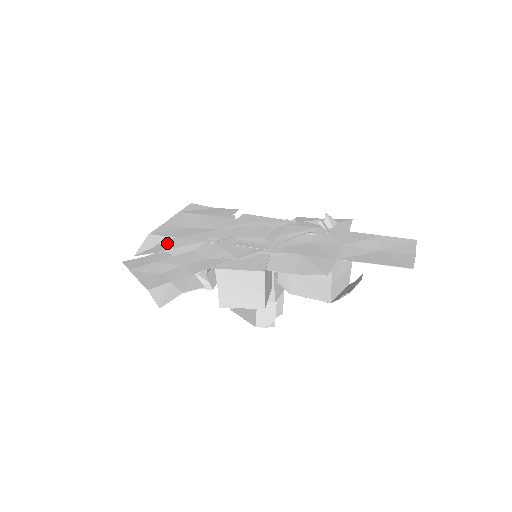
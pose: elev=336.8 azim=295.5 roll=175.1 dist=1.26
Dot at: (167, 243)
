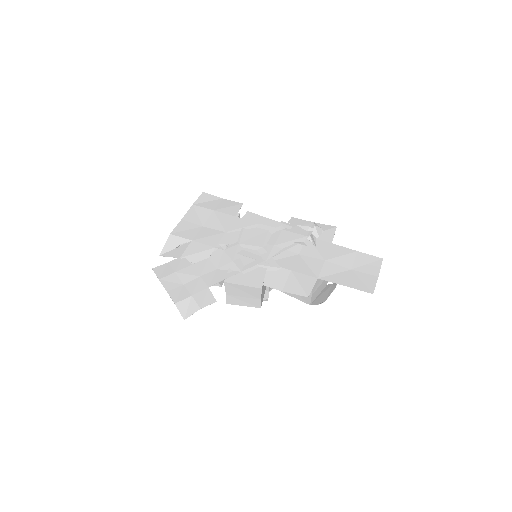
Dot at: (186, 247)
